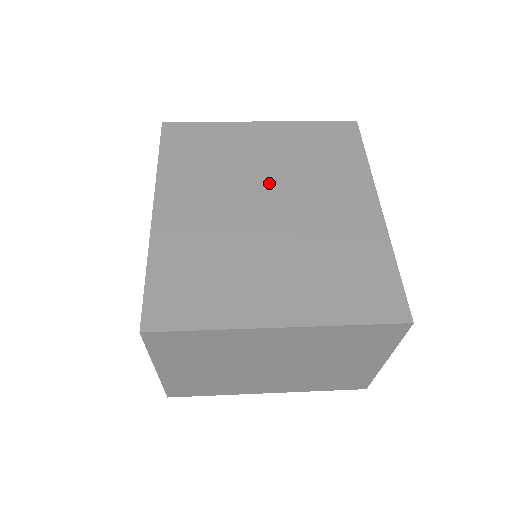
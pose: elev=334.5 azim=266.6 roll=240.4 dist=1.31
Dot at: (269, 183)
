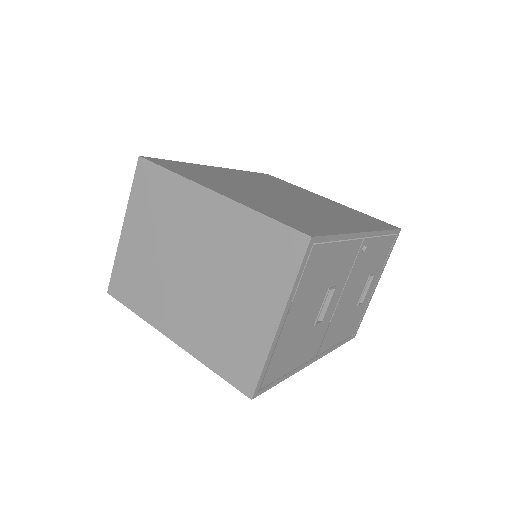
Dot at: (298, 197)
